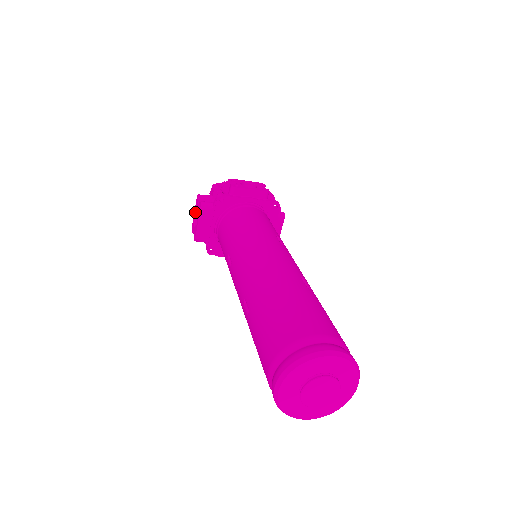
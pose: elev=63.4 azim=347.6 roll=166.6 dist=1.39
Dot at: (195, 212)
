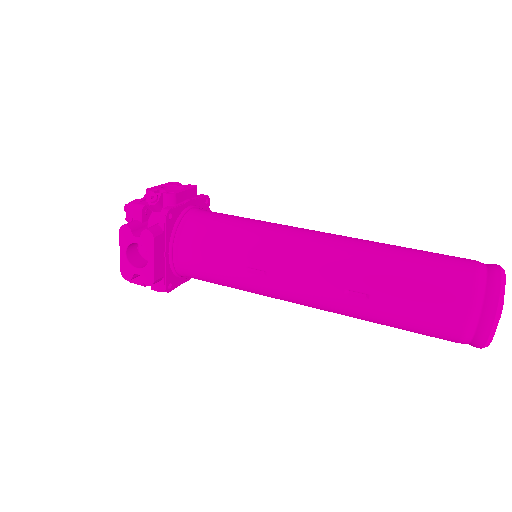
Dot at: (125, 251)
